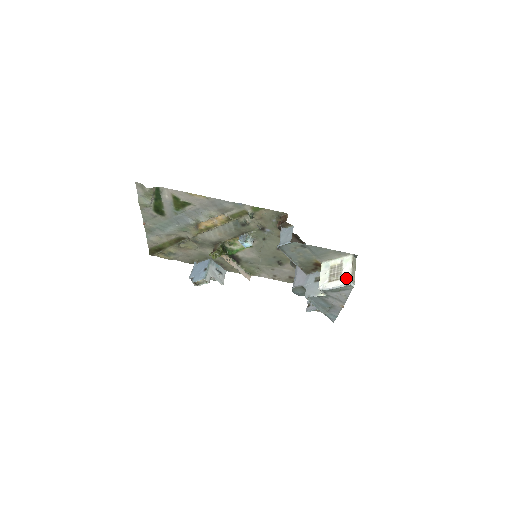
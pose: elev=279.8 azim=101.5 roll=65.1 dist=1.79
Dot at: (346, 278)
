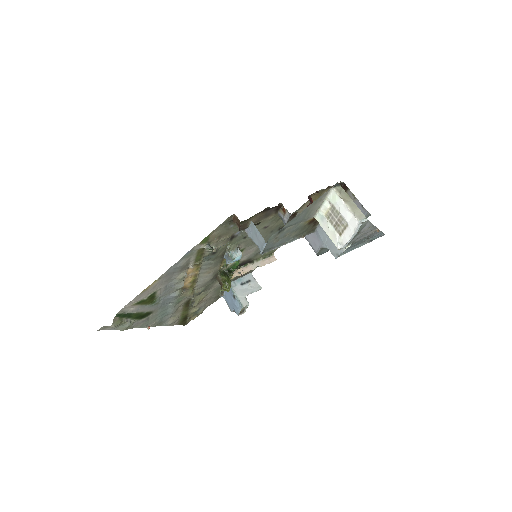
Dot at: (351, 221)
